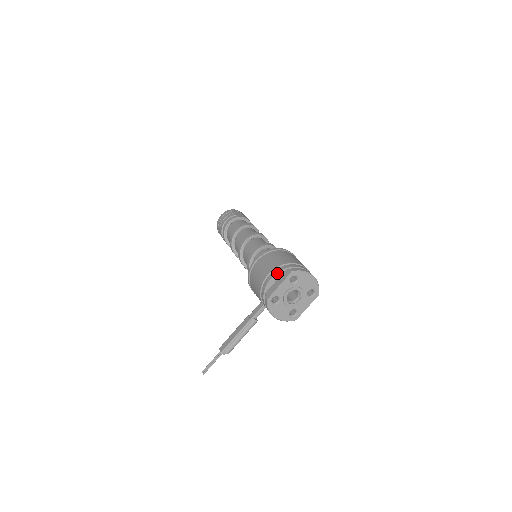
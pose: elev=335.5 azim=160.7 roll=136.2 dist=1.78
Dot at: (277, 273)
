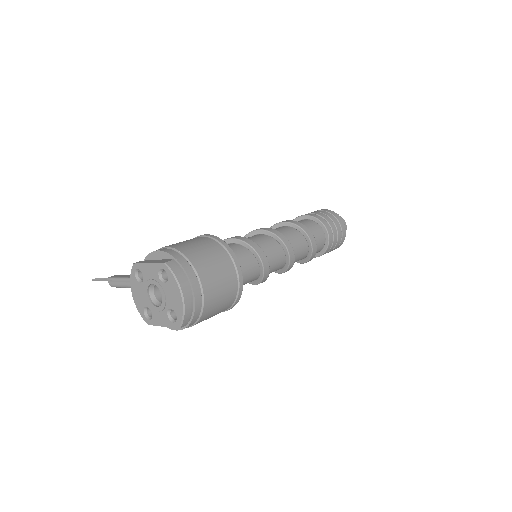
Dot at: (165, 252)
